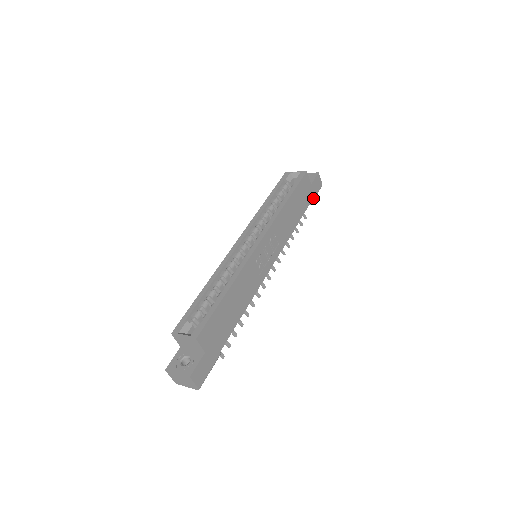
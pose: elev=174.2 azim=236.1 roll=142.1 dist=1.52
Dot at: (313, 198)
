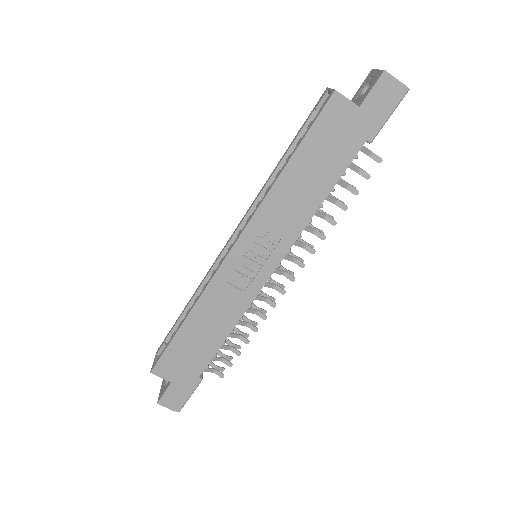
Dot at: (377, 127)
